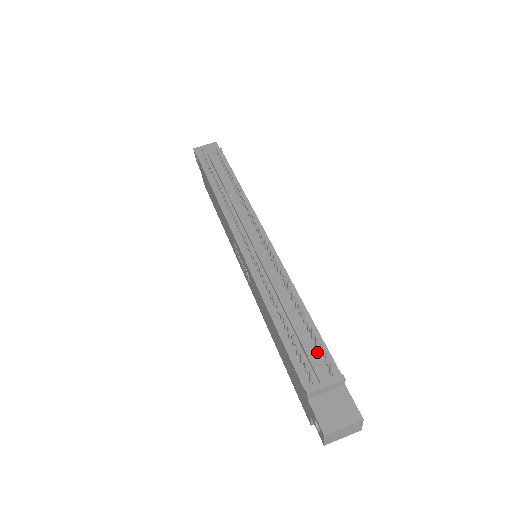
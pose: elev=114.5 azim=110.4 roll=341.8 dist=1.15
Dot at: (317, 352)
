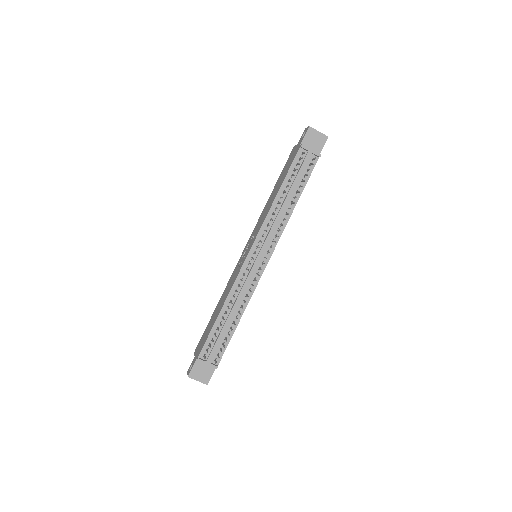
Dot at: (220, 346)
